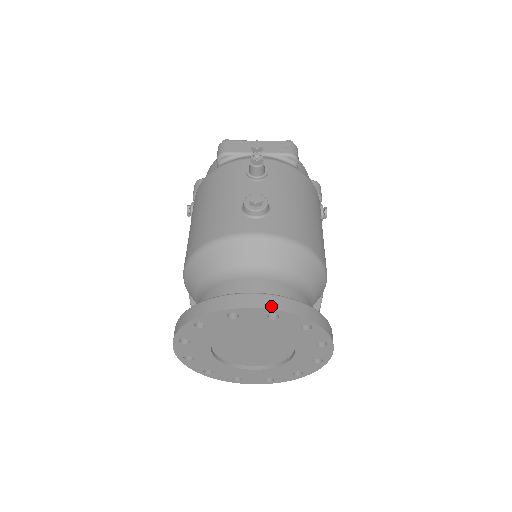
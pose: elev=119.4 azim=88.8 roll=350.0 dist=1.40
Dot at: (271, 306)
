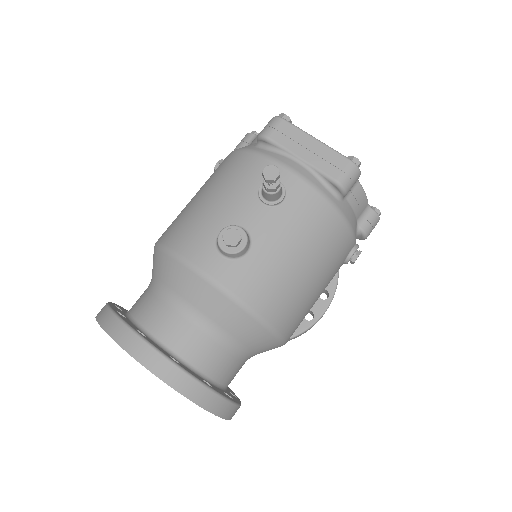
Dot at: (157, 372)
